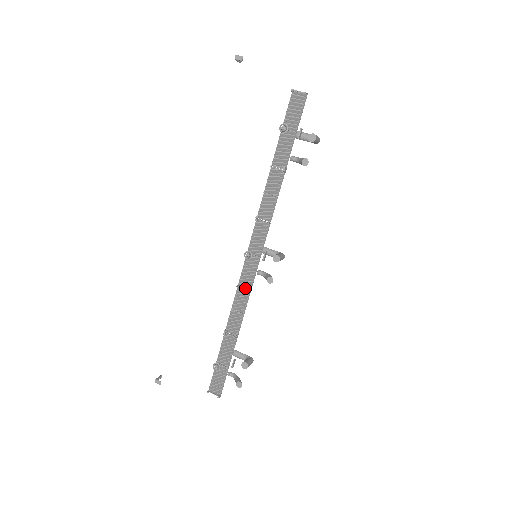
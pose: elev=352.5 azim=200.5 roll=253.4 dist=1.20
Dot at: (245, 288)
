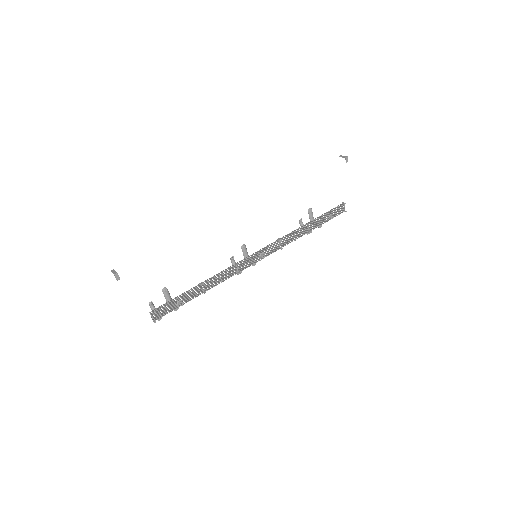
Dot at: (238, 269)
